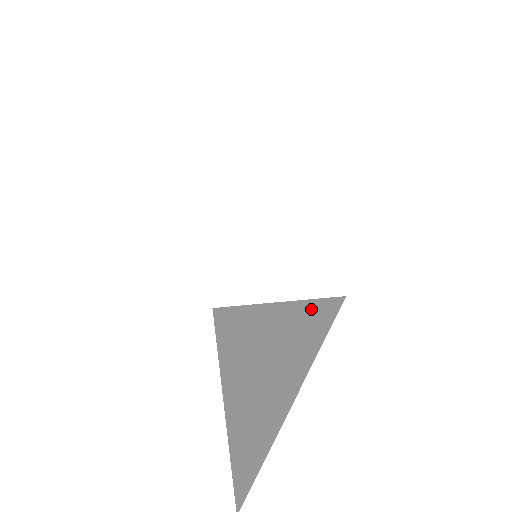
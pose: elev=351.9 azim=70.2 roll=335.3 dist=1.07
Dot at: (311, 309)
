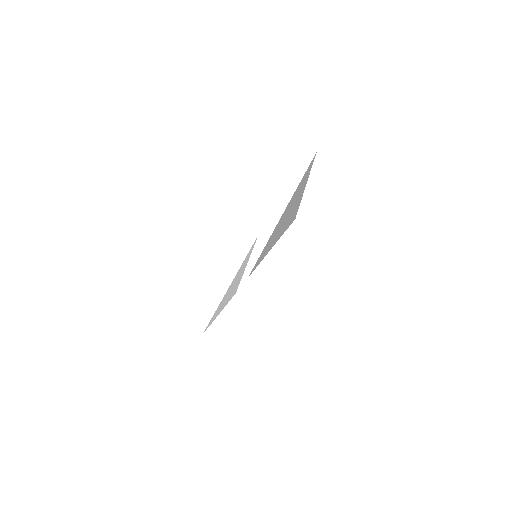
Dot at: occluded
